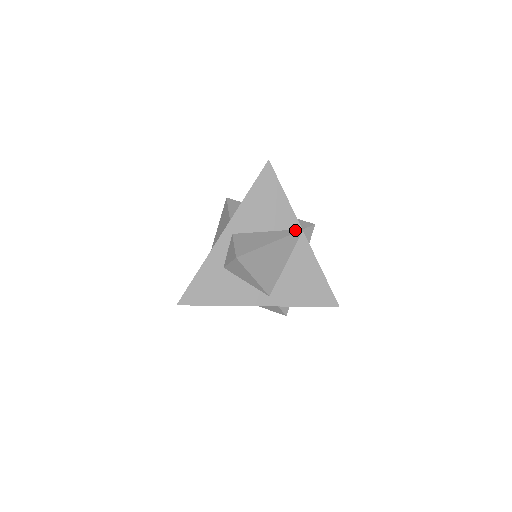
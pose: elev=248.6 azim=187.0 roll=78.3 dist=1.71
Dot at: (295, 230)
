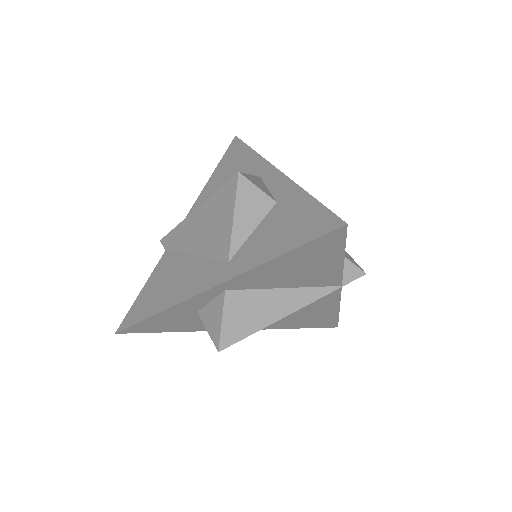
Dot at: (330, 288)
